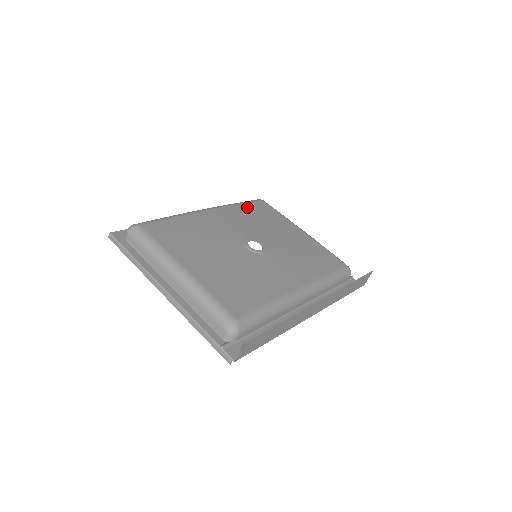
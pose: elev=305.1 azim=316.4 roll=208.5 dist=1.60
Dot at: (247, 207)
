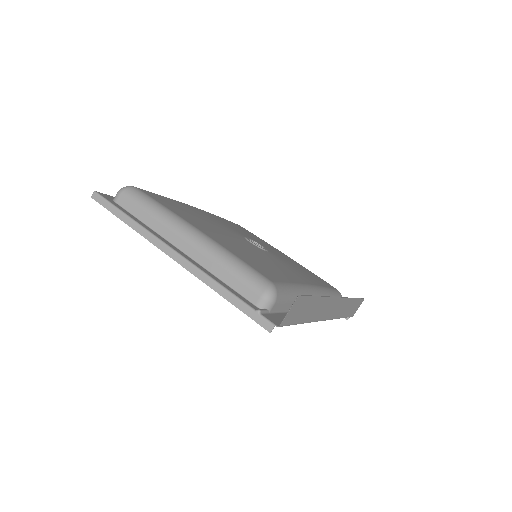
Dot at: (230, 222)
